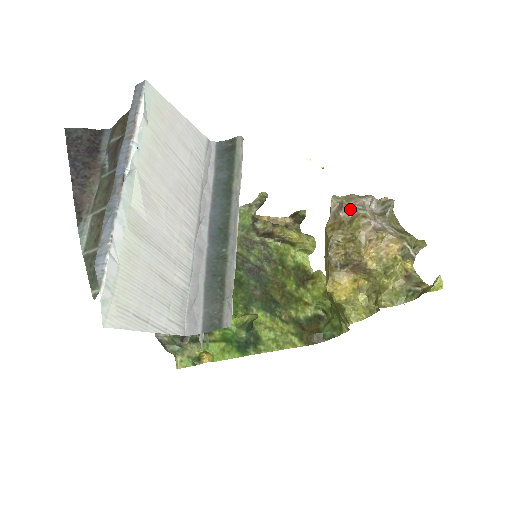
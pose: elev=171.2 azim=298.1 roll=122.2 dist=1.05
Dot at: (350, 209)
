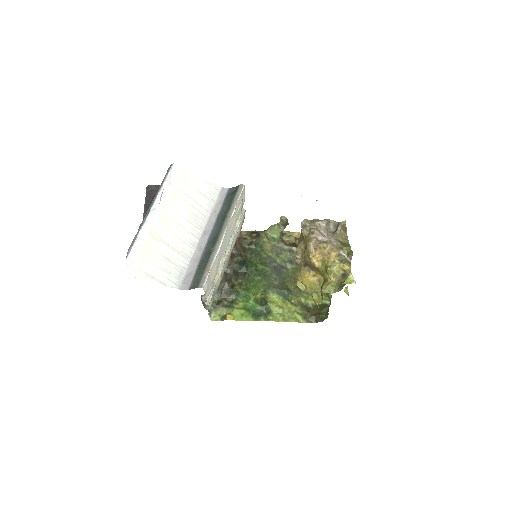
Dot at: (307, 228)
